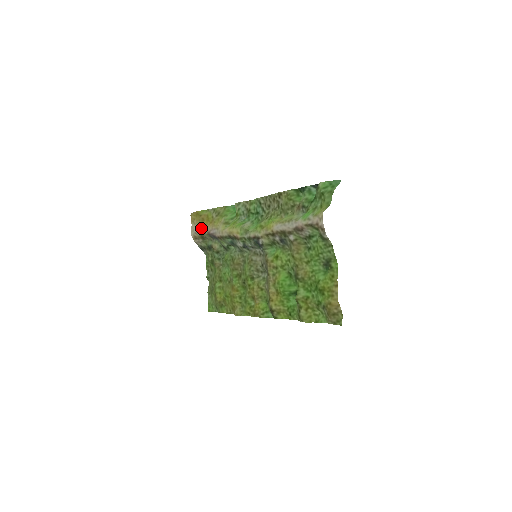
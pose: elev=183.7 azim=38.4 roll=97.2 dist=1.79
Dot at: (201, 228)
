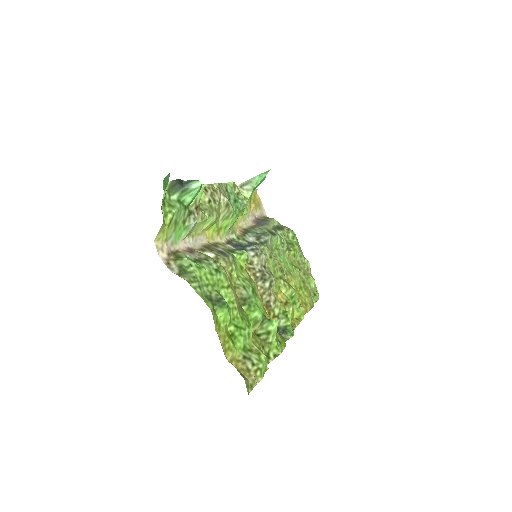
Dot at: (259, 210)
